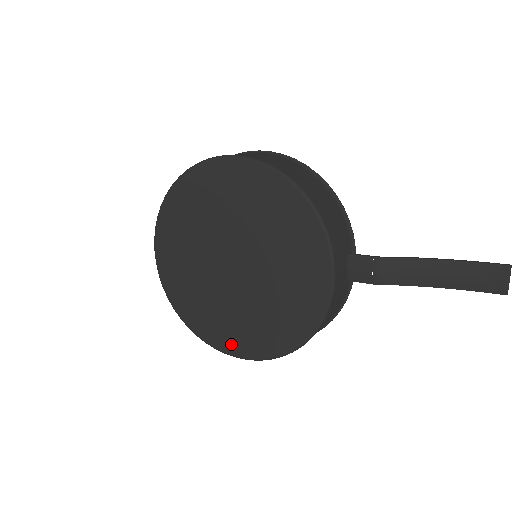
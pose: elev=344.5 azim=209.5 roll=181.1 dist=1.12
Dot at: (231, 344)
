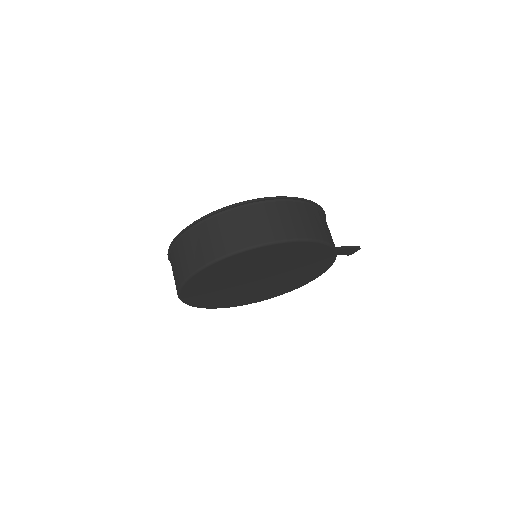
Dot at: (216, 305)
